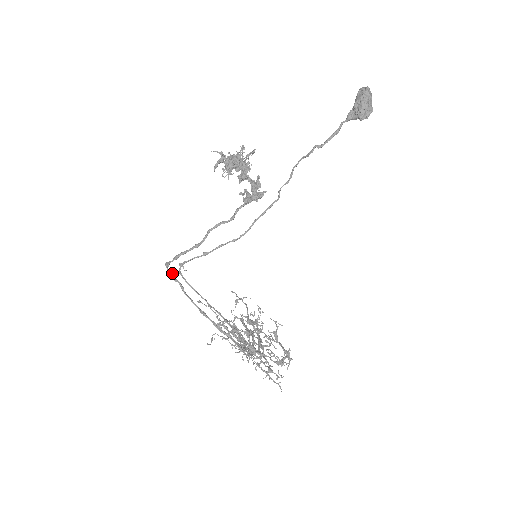
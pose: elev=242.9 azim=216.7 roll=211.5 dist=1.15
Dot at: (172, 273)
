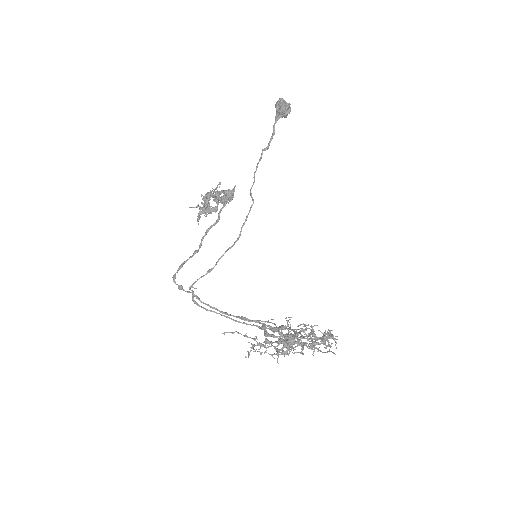
Dot at: (182, 286)
